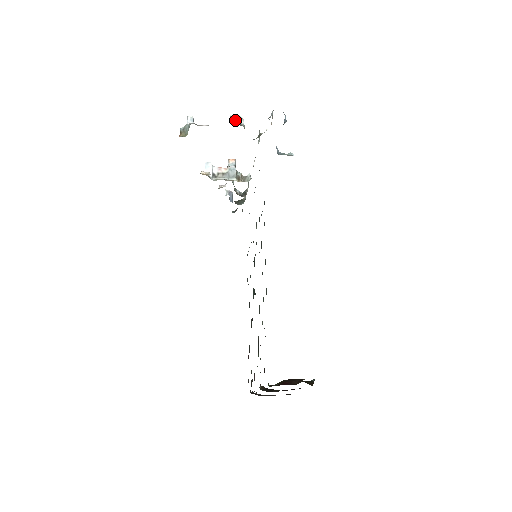
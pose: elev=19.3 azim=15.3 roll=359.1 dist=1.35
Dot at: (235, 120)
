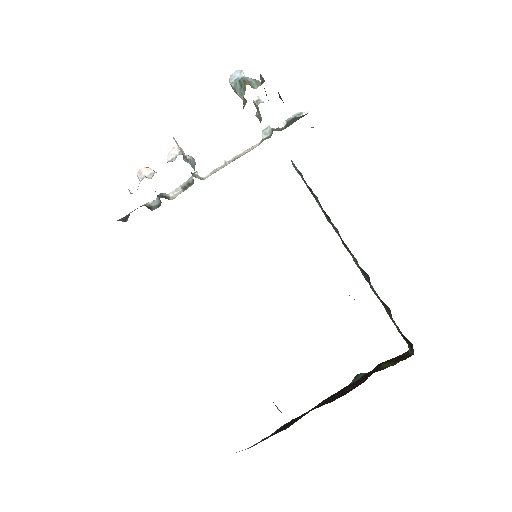
Dot at: occluded
